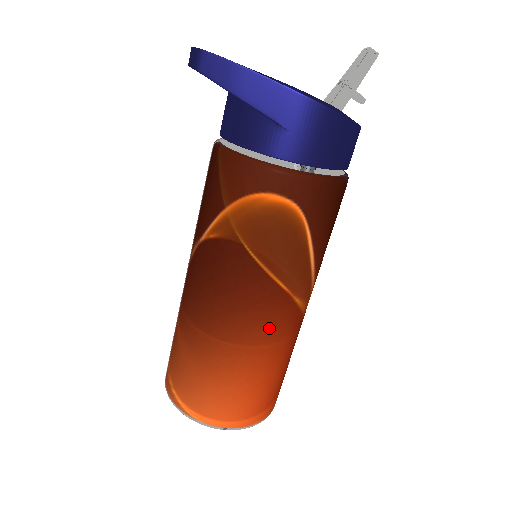
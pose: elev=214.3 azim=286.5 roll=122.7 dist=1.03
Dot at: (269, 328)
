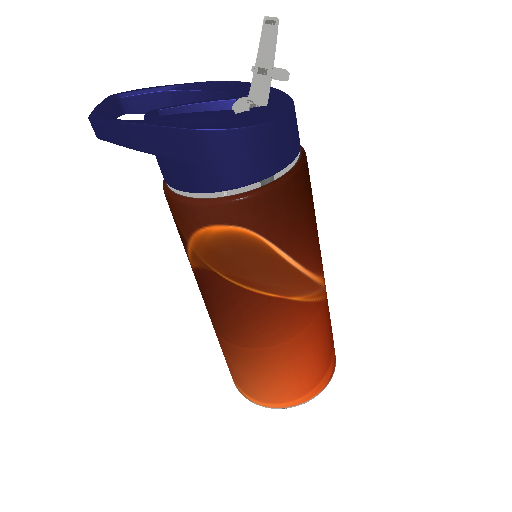
Dot at: (278, 329)
